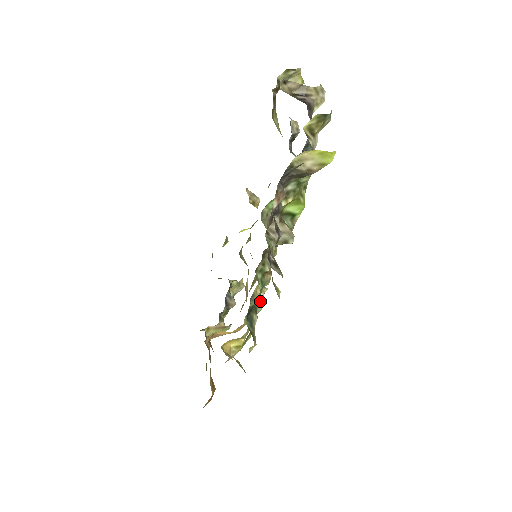
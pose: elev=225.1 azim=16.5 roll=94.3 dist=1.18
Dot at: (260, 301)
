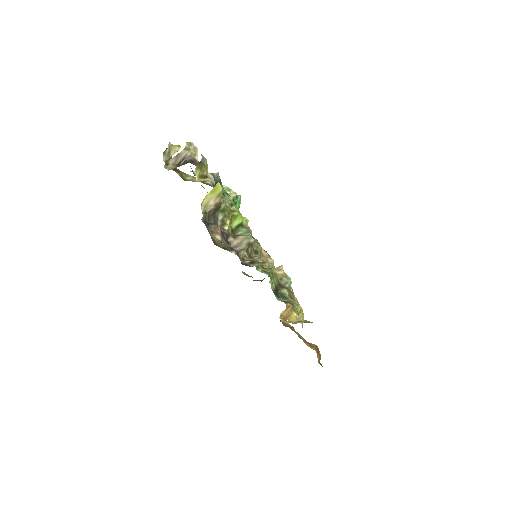
Dot at: (284, 276)
